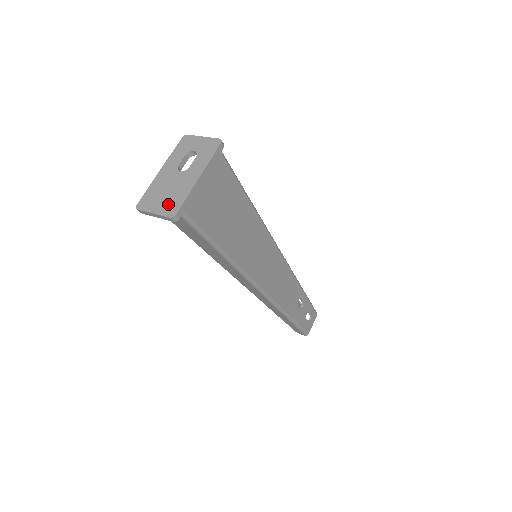
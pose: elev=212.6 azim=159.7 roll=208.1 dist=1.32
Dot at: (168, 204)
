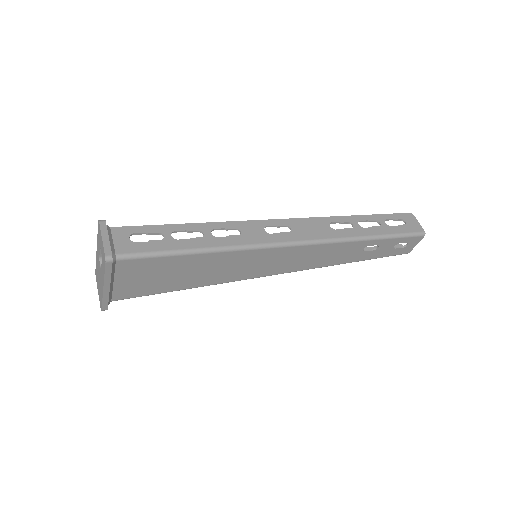
Dot at: (99, 294)
